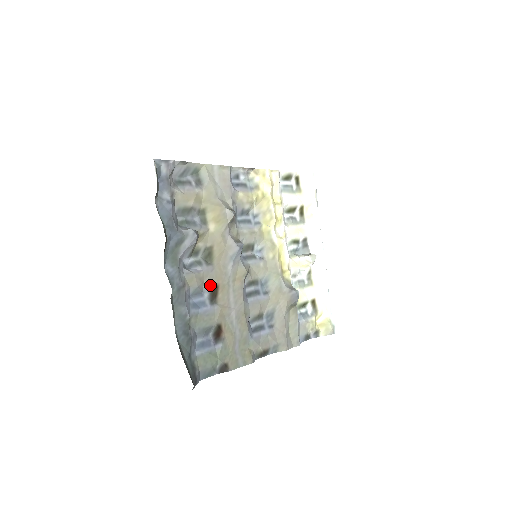
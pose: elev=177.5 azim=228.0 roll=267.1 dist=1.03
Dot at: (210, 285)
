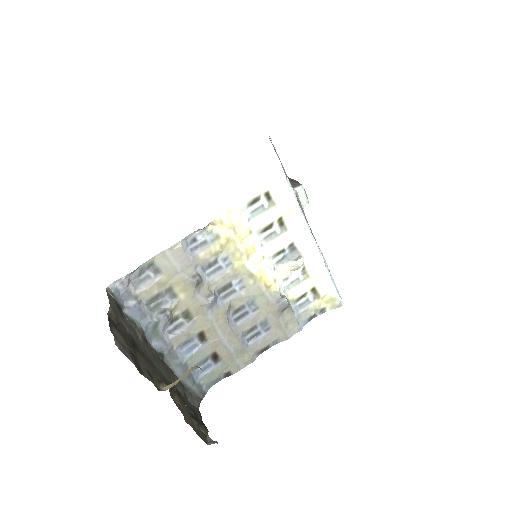
Dot at: (196, 334)
